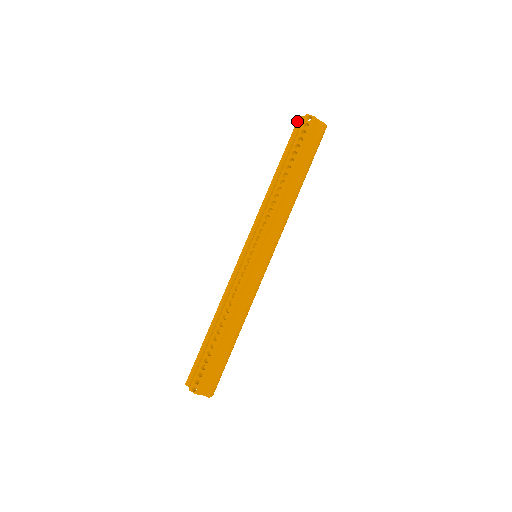
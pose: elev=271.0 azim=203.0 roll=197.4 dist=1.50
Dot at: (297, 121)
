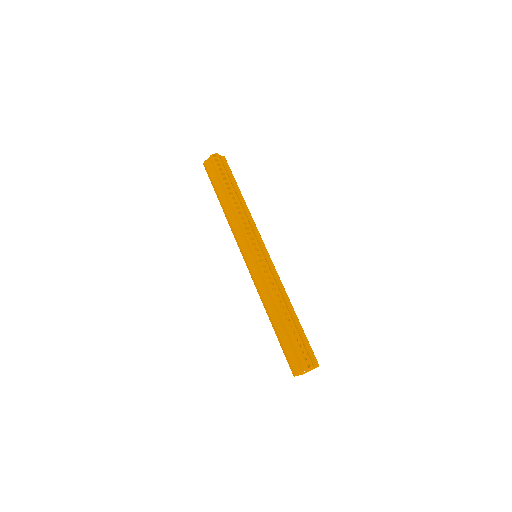
Dot at: (205, 165)
